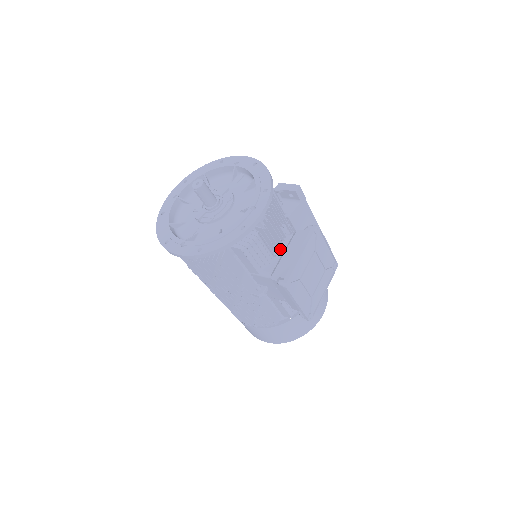
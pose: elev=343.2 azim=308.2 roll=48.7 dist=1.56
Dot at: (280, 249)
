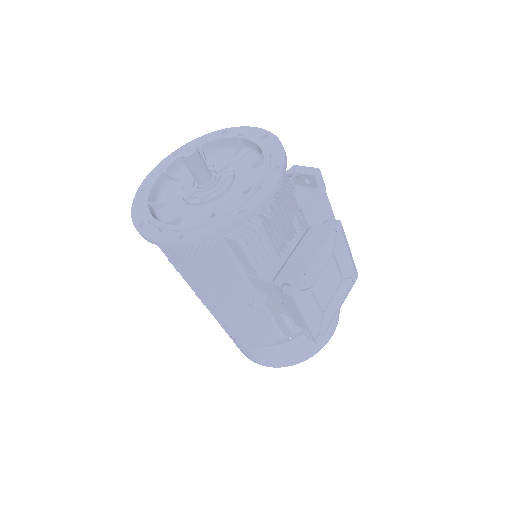
Dot at: (288, 247)
